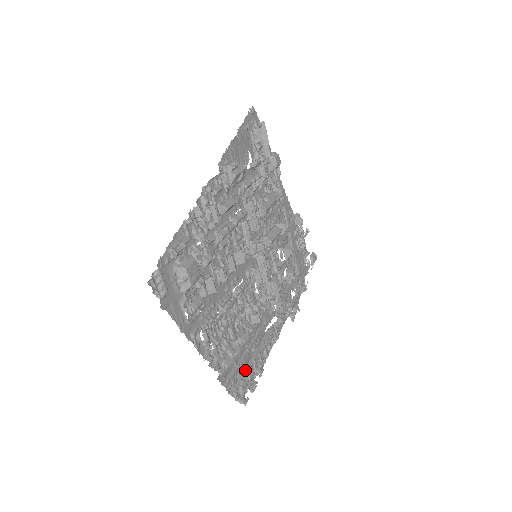
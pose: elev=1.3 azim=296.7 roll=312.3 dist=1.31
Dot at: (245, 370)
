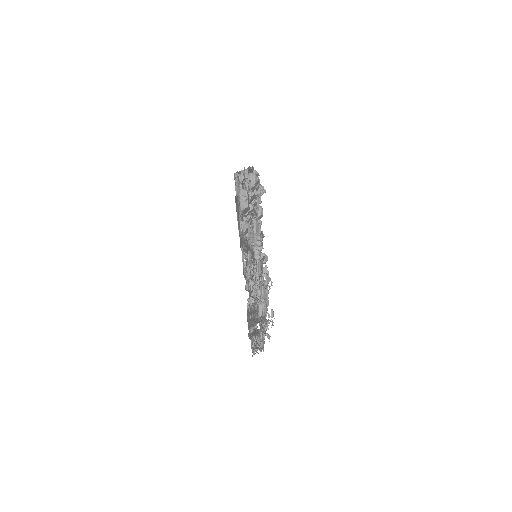
Dot at: (252, 335)
